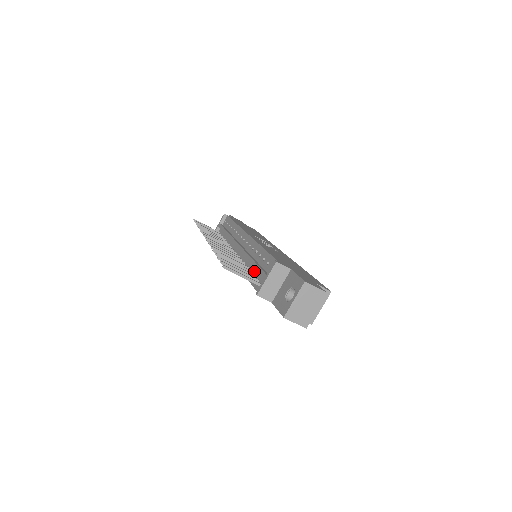
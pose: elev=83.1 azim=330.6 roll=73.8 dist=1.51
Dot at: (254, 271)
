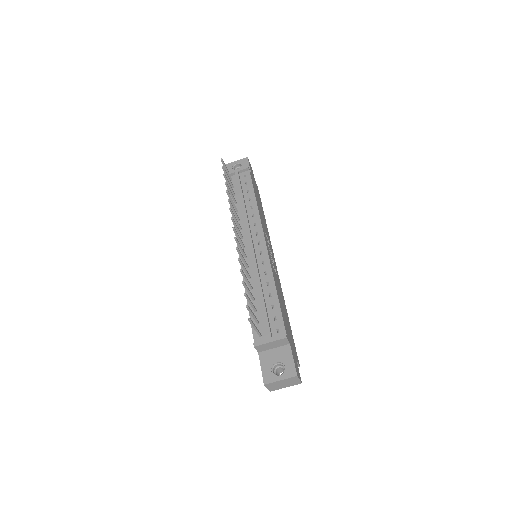
Dot at: (258, 305)
